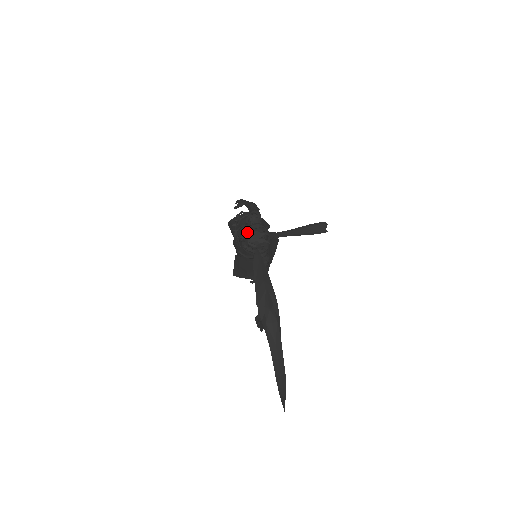
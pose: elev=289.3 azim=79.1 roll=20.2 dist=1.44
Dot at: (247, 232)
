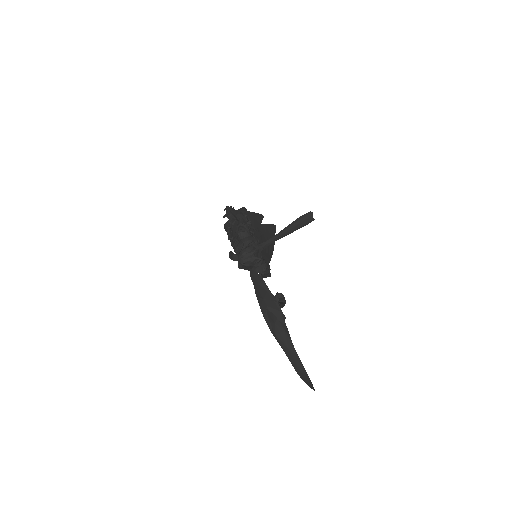
Dot at: (239, 247)
